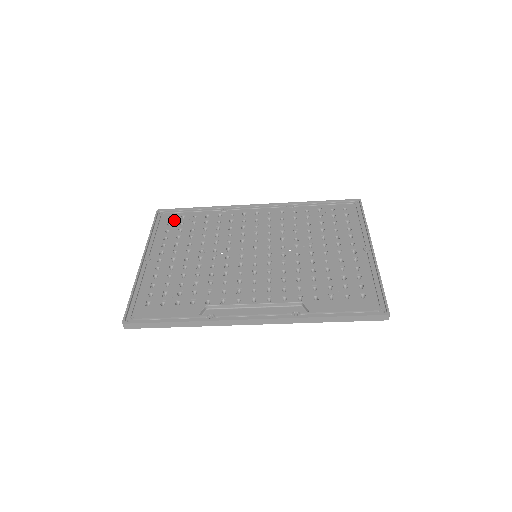
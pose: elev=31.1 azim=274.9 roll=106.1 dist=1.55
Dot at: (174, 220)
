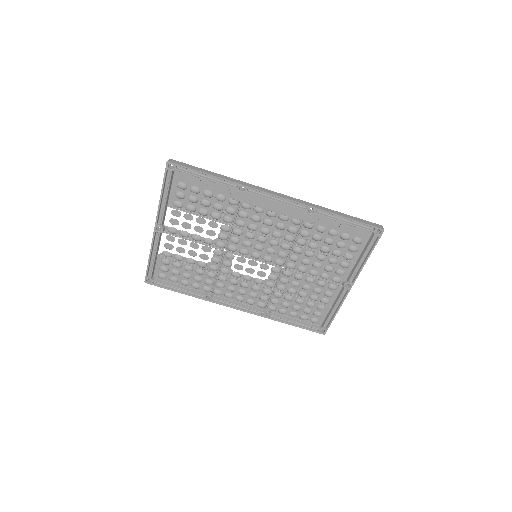
Dot at: (167, 272)
